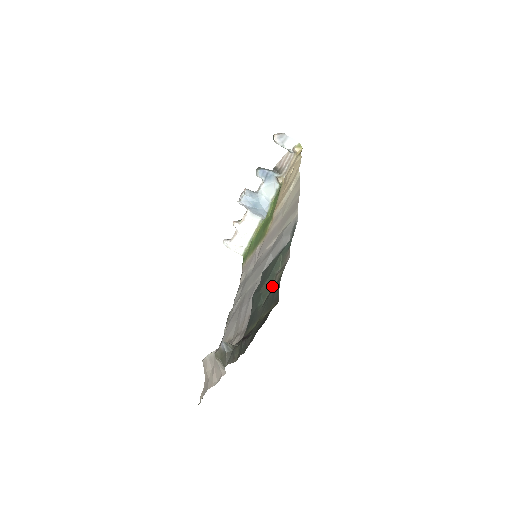
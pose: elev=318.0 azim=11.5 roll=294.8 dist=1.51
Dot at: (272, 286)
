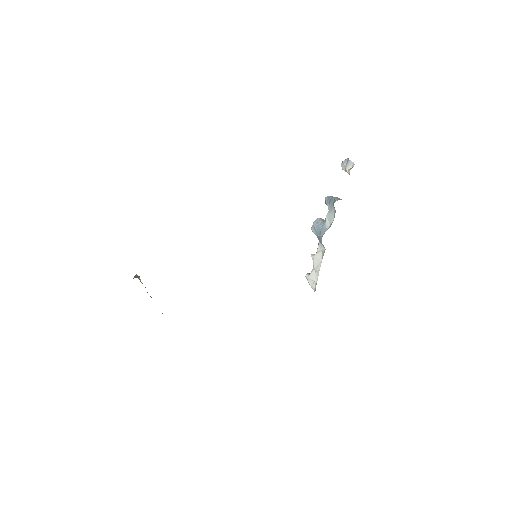
Dot at: occluded
